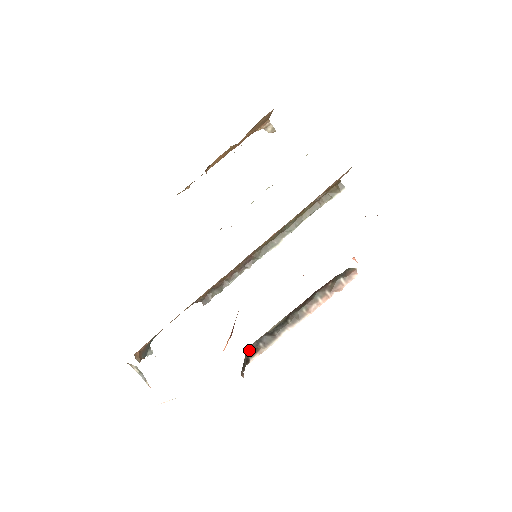
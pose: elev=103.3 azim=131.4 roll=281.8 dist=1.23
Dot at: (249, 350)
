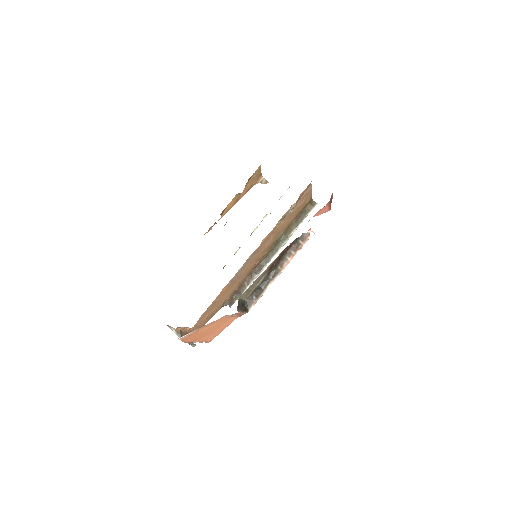
Dot at: (246, 302)
